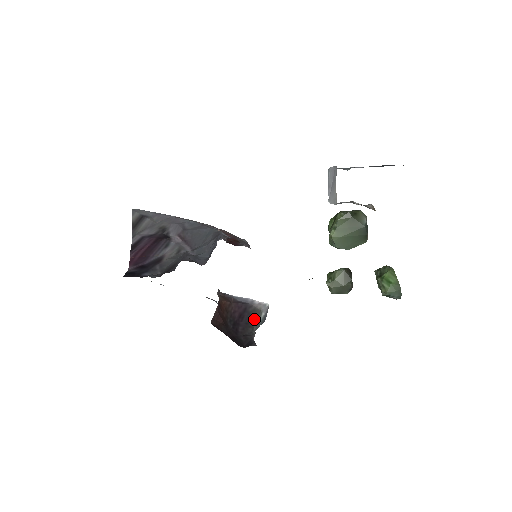
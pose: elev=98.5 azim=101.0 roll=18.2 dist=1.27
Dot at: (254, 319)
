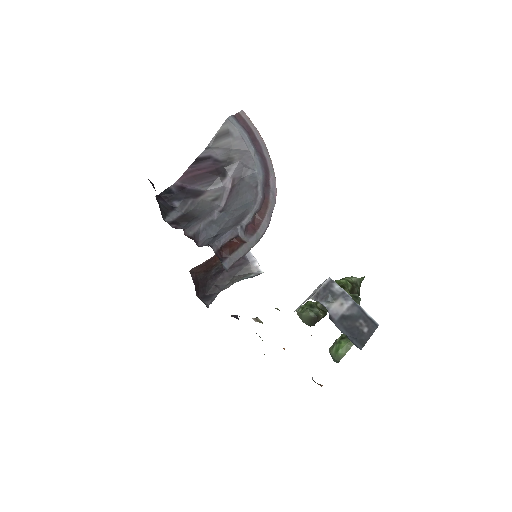
Dot at: (240, 276)
